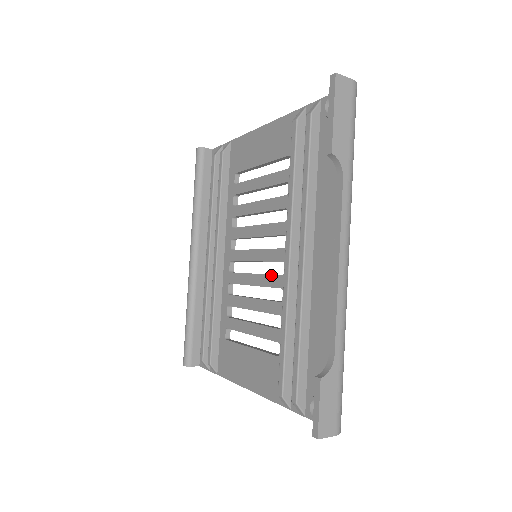
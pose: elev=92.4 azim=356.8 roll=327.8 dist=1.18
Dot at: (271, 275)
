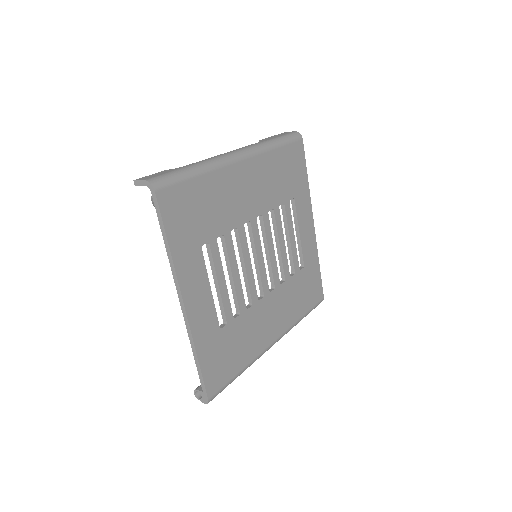
Dot at: occluded
